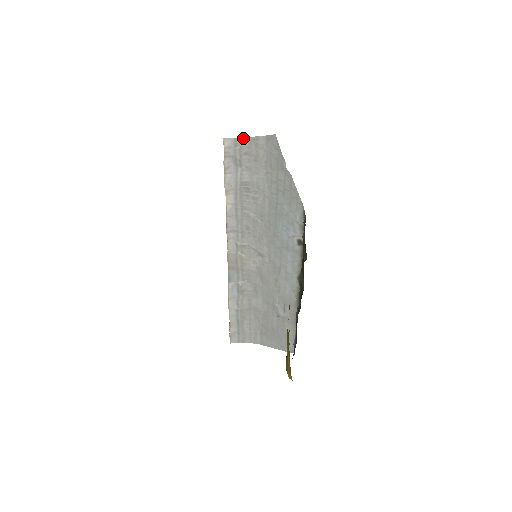
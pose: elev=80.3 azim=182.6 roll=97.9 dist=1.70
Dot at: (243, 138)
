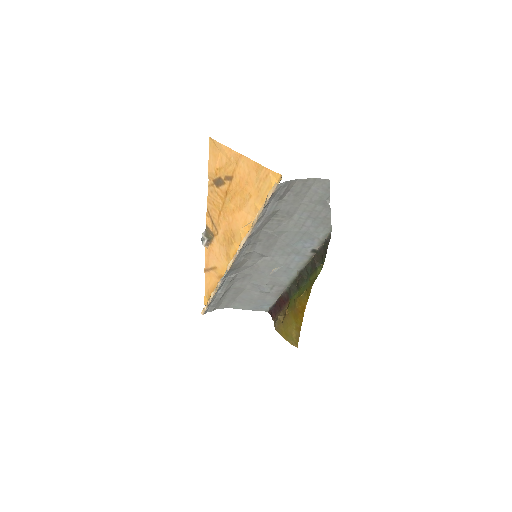
Dot at: (293, 180)
